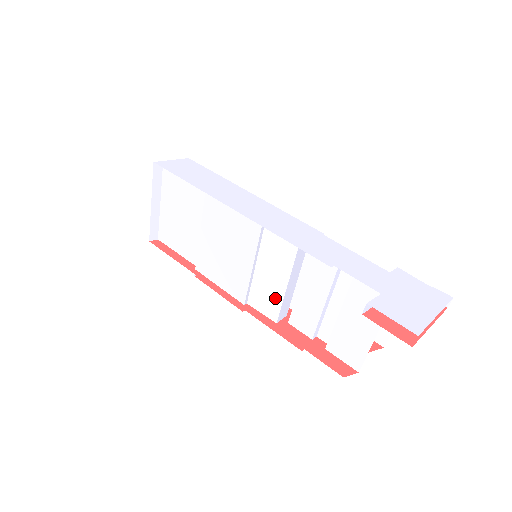
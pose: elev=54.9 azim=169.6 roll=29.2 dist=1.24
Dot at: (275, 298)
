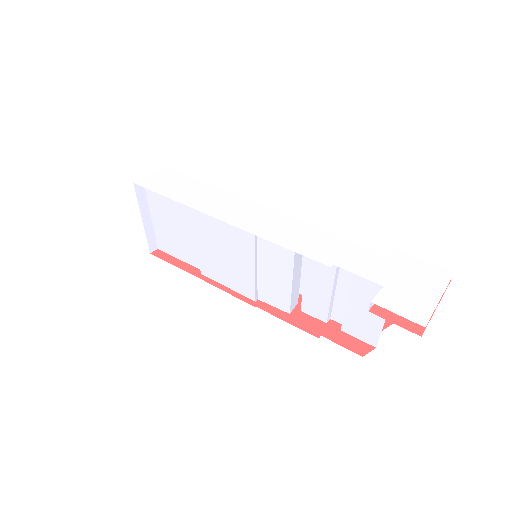
Dot at: (283, 293)
